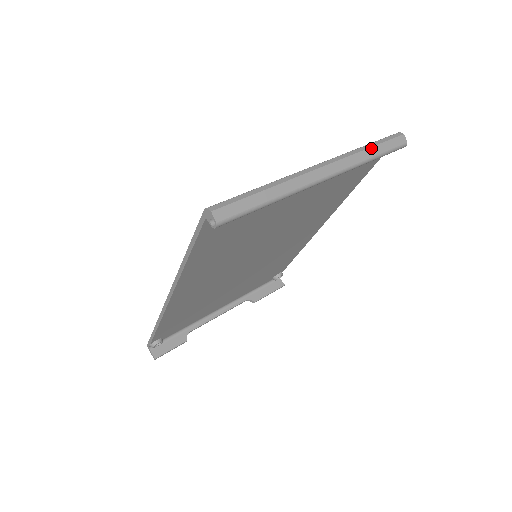
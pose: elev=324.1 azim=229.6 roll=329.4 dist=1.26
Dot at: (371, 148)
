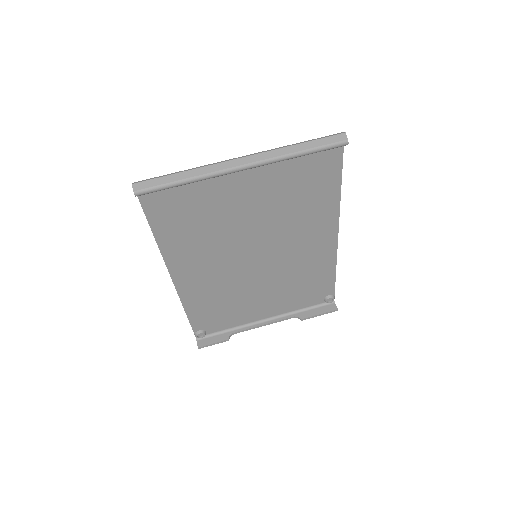
Dot at: (299, 144)
